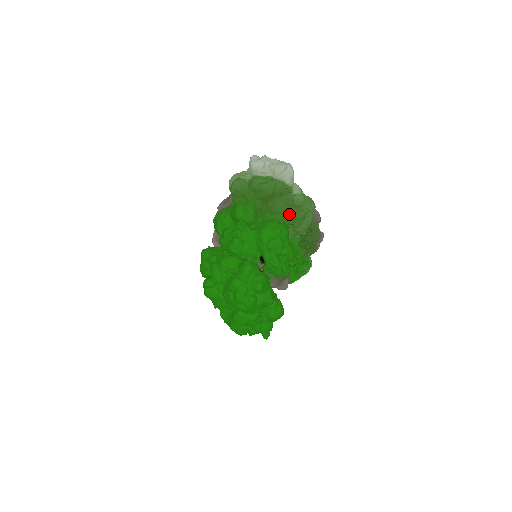
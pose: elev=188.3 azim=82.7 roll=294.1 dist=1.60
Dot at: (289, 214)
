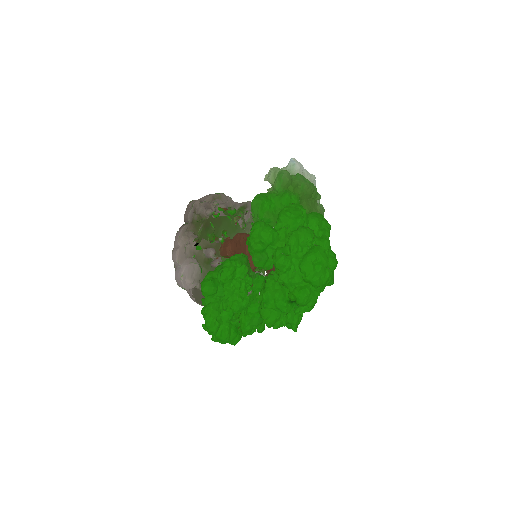
Dot at: occluded
